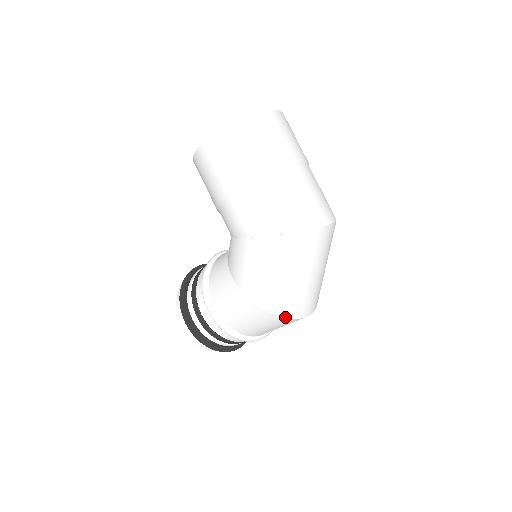
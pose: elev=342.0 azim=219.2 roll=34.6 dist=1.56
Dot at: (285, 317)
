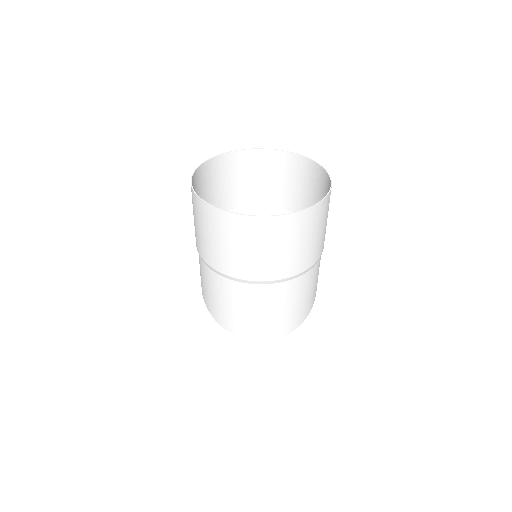
Dot at: occluded
